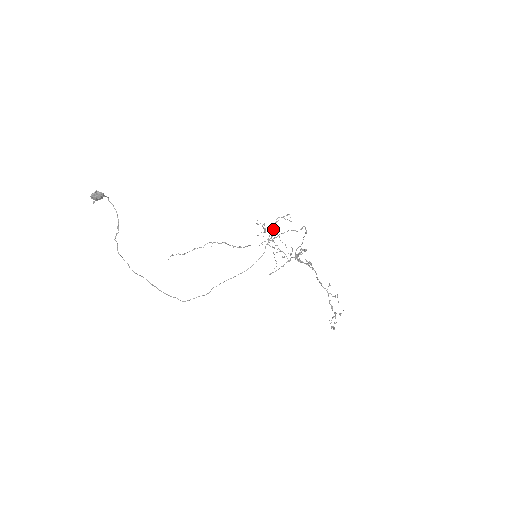
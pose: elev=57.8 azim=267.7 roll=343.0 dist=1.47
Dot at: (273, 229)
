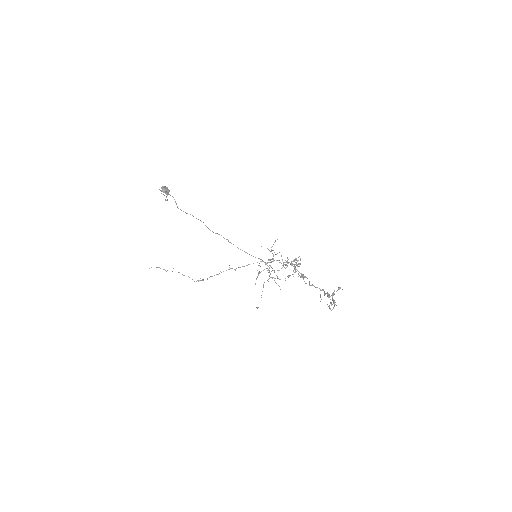
Dot at: occluded
